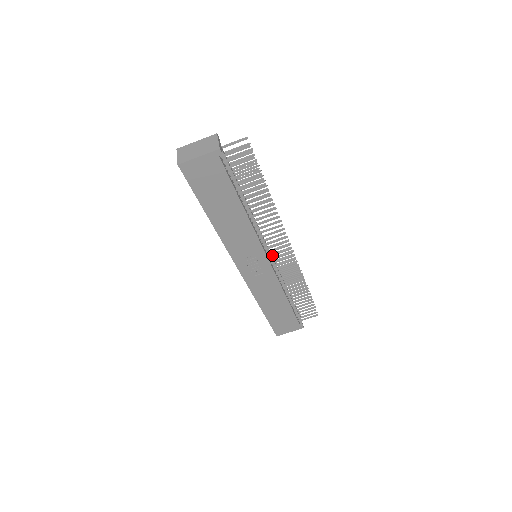
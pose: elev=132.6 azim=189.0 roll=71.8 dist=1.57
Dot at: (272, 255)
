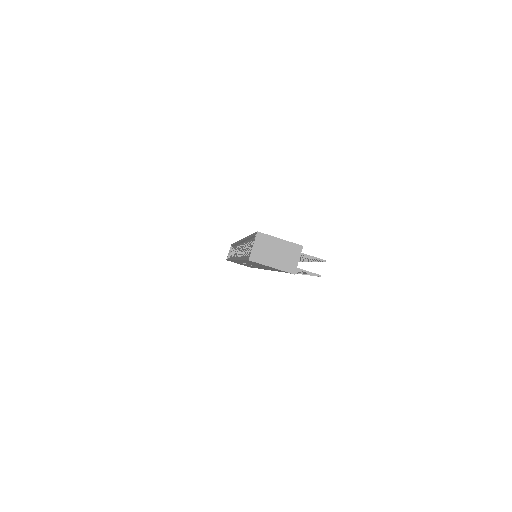
Dot at: occluded
